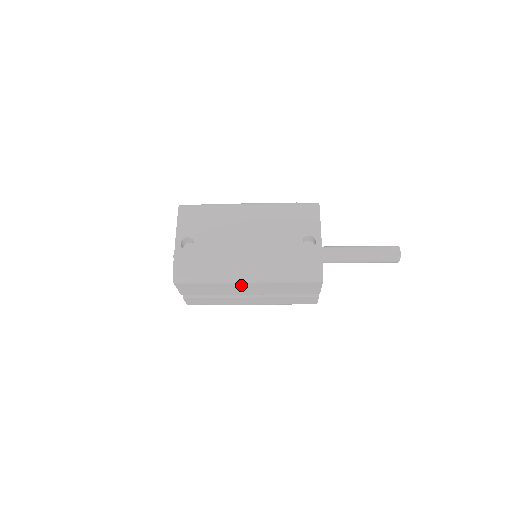
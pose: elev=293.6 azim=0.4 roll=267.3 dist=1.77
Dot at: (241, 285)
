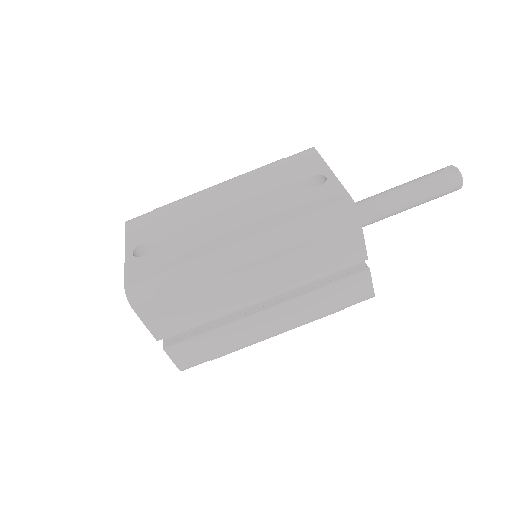
Dot at: (237, 275)
